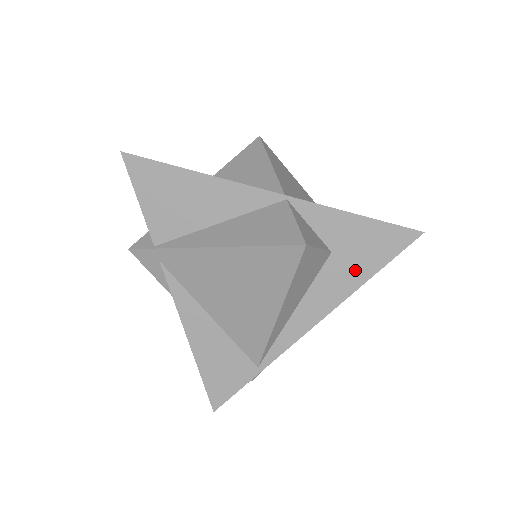
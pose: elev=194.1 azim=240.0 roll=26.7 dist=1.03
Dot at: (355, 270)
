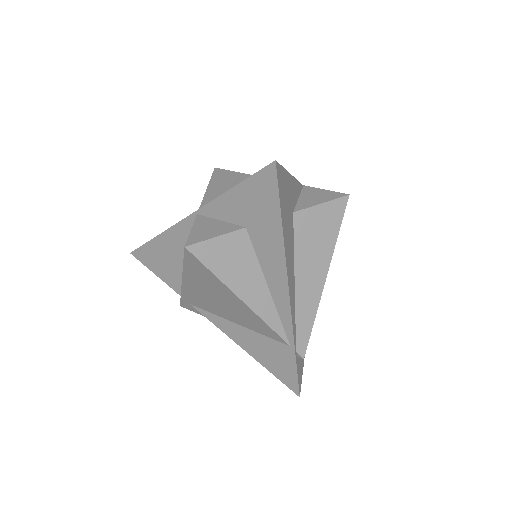
Dot at: (269, 228)
